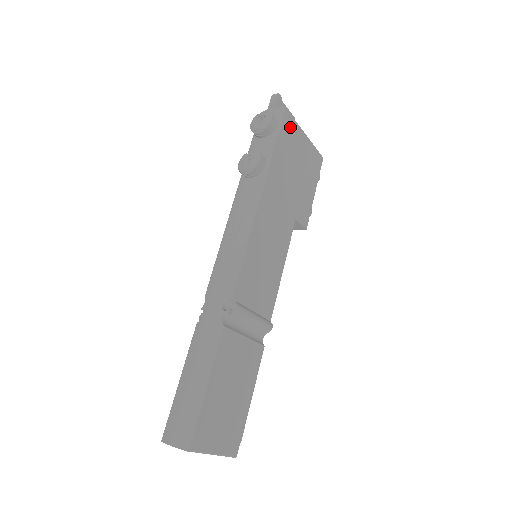
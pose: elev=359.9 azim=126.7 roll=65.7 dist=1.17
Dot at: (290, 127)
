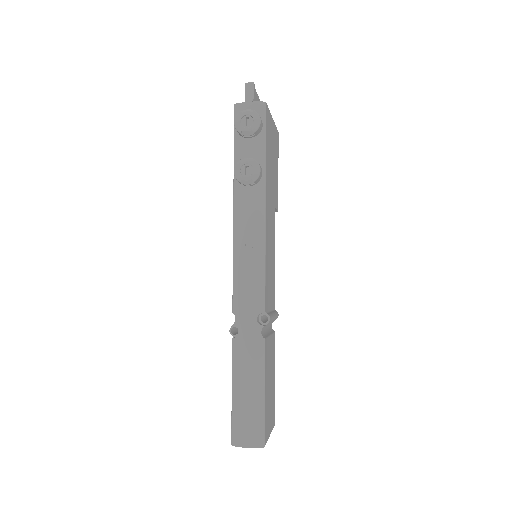
Dot at: (268, 120)
